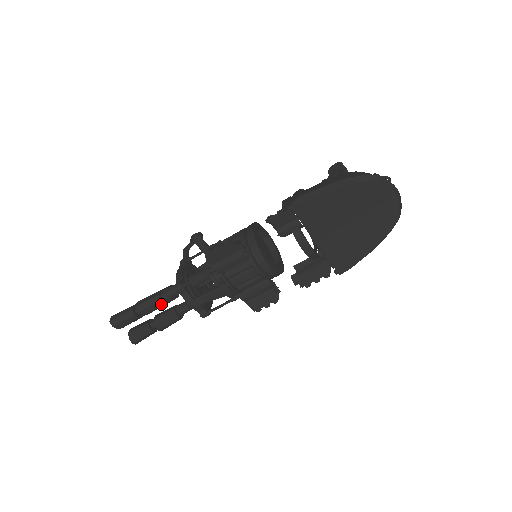
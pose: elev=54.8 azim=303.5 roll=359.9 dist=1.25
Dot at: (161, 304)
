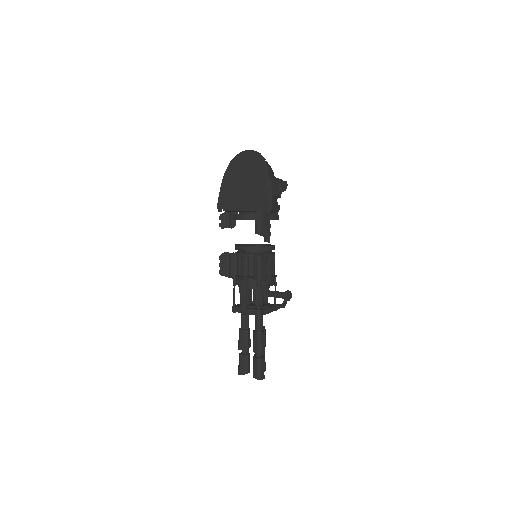
Dot at: (243, 333)
